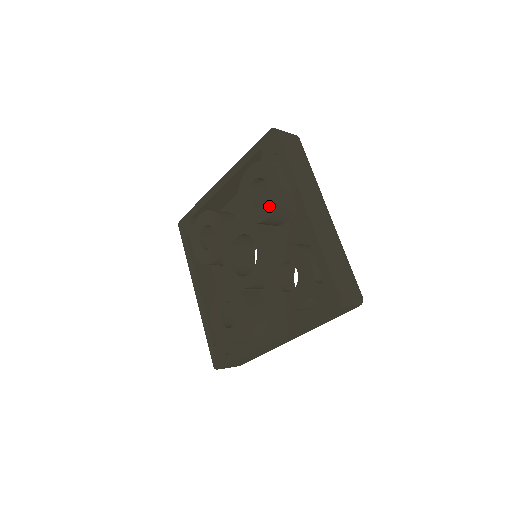
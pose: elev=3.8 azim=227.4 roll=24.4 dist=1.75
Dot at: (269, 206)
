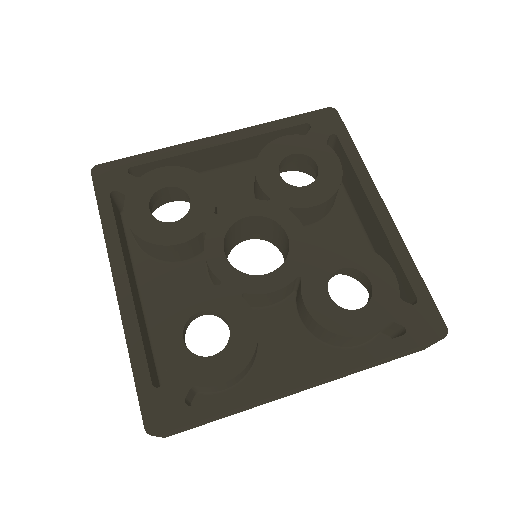
Dot at: (320, 191)
